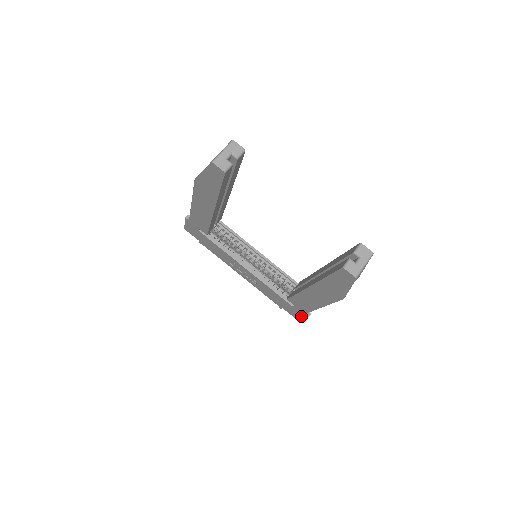
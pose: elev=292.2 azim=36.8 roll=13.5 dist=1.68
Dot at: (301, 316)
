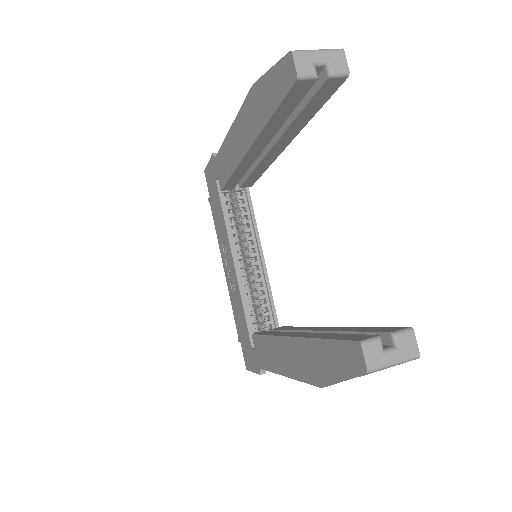
Dot at: (253, 367)
